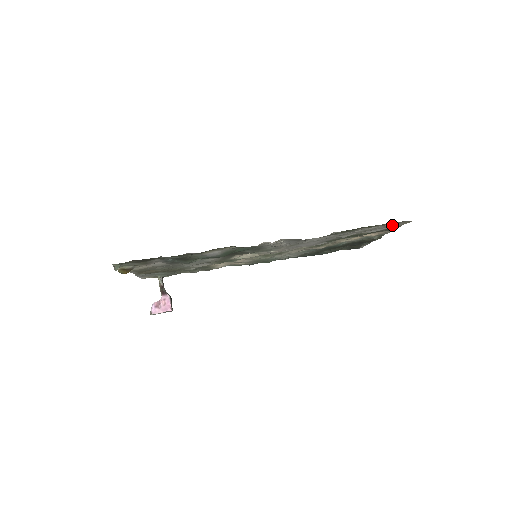
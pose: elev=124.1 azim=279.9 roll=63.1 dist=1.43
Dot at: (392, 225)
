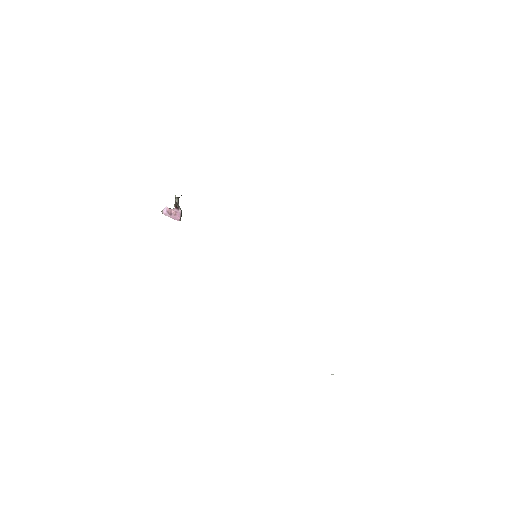
Dot at: occluded
